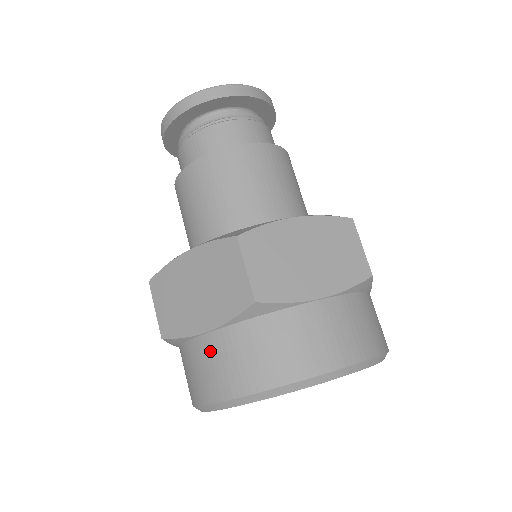
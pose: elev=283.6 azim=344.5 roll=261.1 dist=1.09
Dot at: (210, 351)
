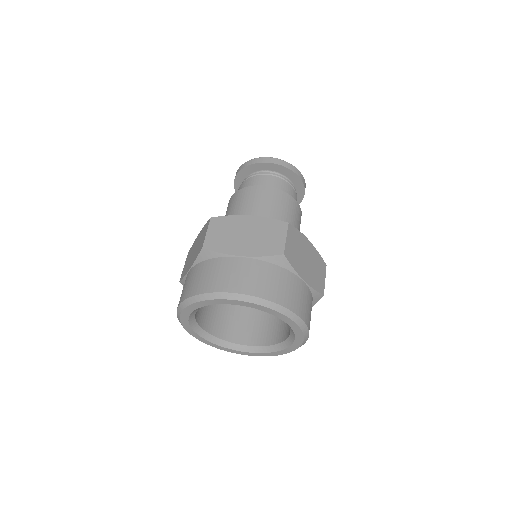
Dot at: (238, 266)
